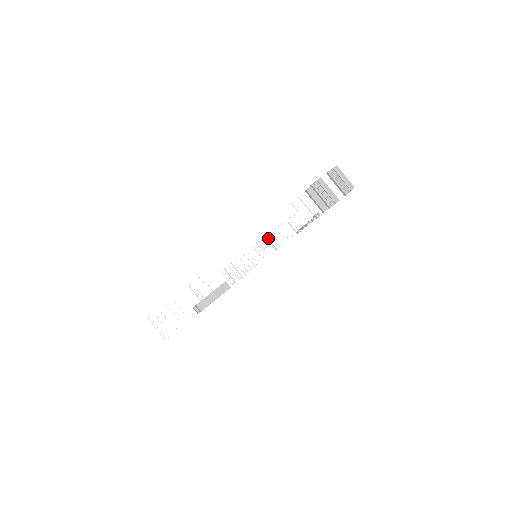
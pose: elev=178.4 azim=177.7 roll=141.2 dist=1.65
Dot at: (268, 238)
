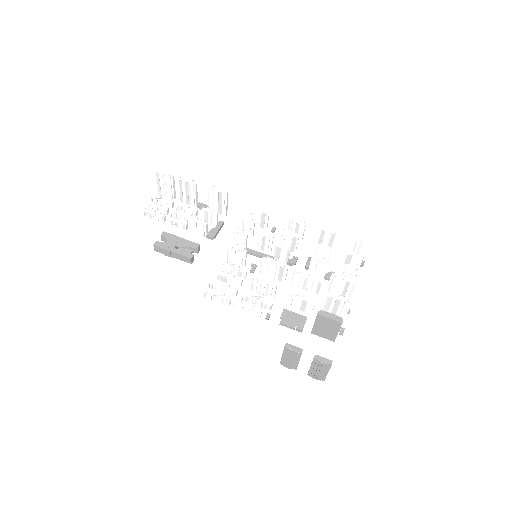
Dot at: (253, 282)
